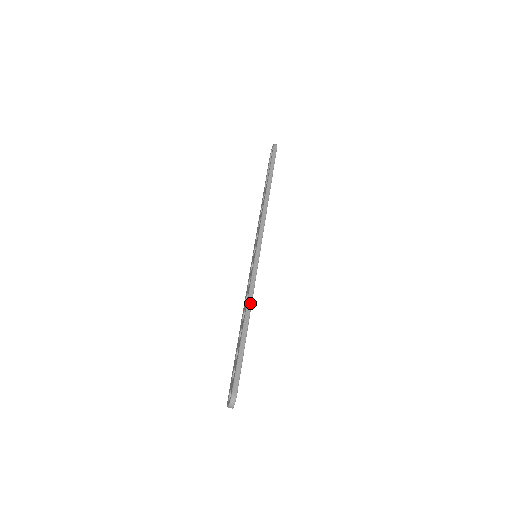
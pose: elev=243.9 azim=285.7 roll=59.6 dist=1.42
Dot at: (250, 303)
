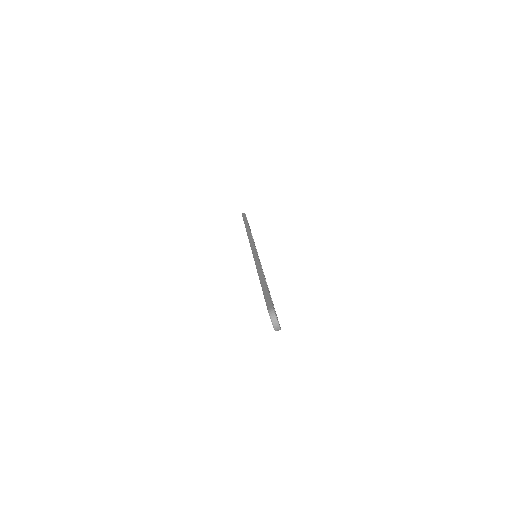
Dot at: (259, 268)
